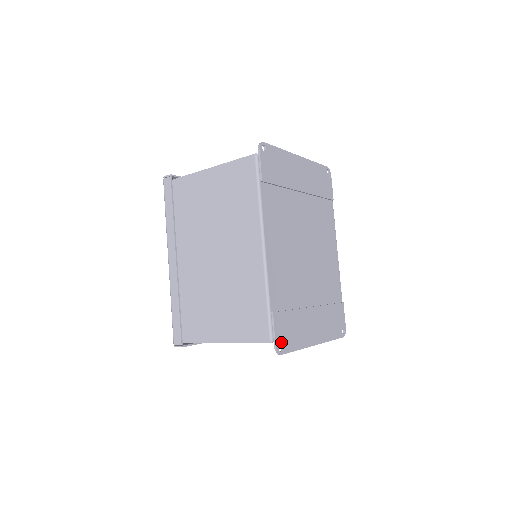
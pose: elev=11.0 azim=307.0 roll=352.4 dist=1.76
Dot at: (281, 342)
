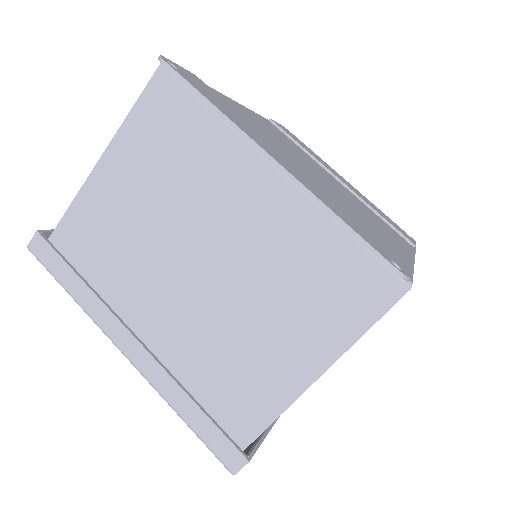
Dot at: (180, 71)
